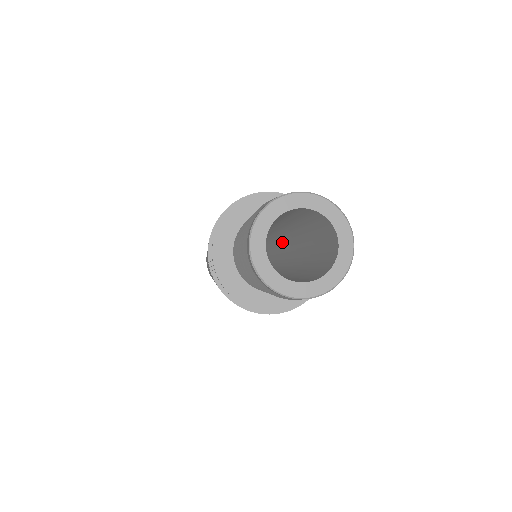
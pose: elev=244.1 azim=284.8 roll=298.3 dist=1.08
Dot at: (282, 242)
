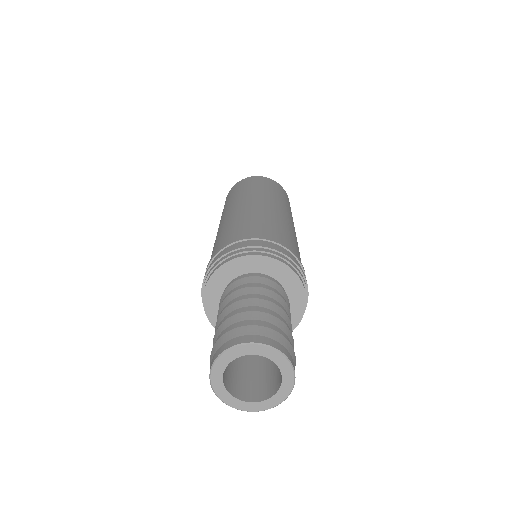
Dot at: occluded
